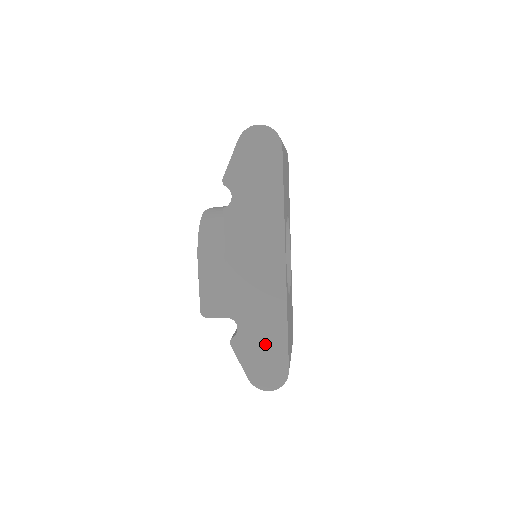
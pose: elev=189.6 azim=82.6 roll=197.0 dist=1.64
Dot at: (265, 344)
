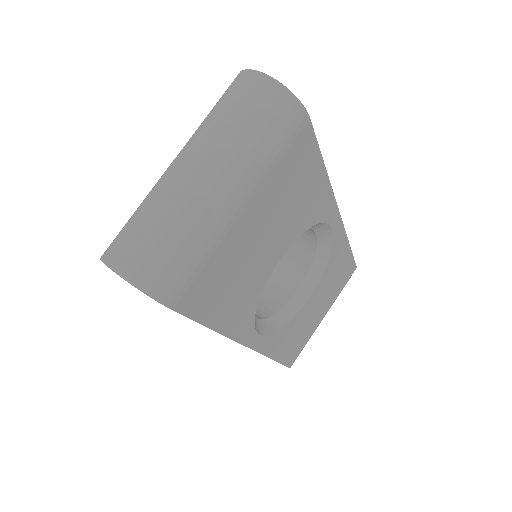
Dot at: occluded
